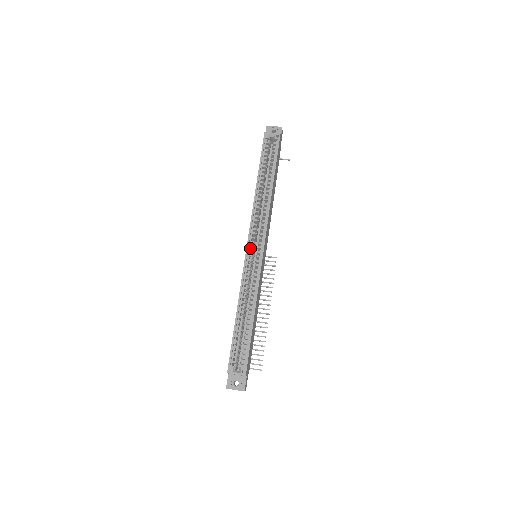
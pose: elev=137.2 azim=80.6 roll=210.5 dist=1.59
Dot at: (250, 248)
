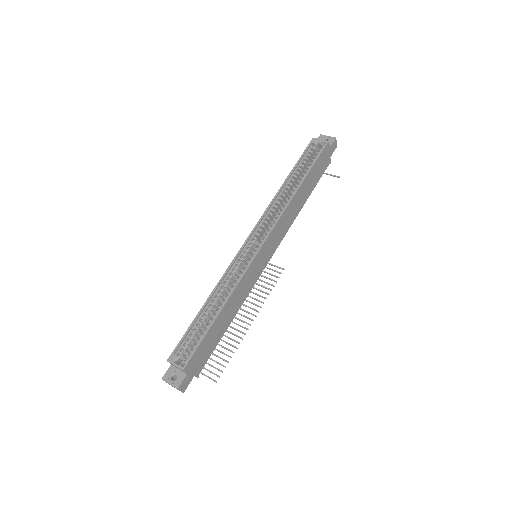
Dot at: (250, 244)
